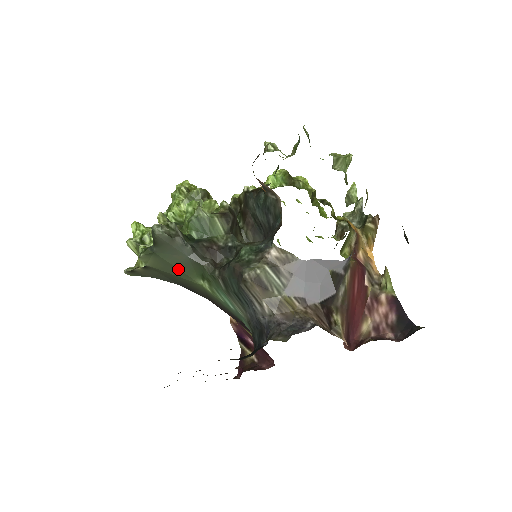
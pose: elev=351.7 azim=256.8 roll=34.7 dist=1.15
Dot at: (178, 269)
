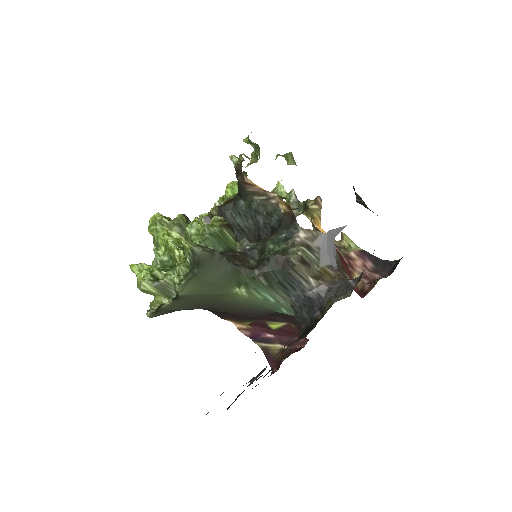
Dot at: (216, 285)
